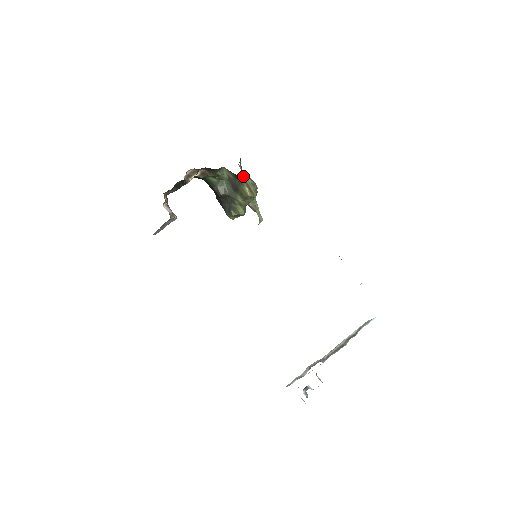
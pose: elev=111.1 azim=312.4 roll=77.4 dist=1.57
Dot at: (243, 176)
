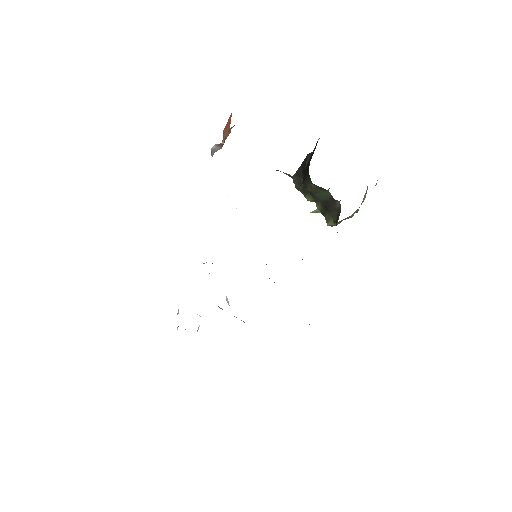
Dot at: occluded
